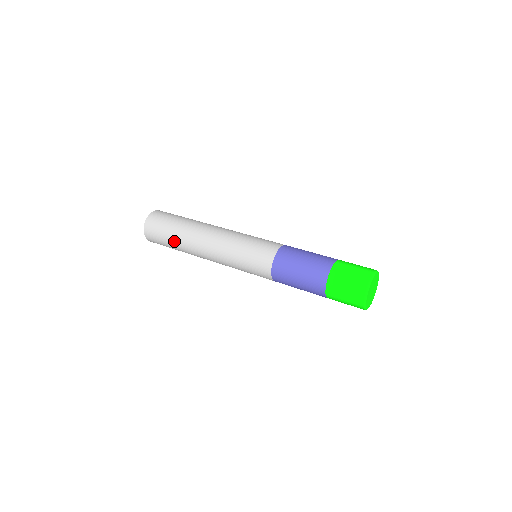
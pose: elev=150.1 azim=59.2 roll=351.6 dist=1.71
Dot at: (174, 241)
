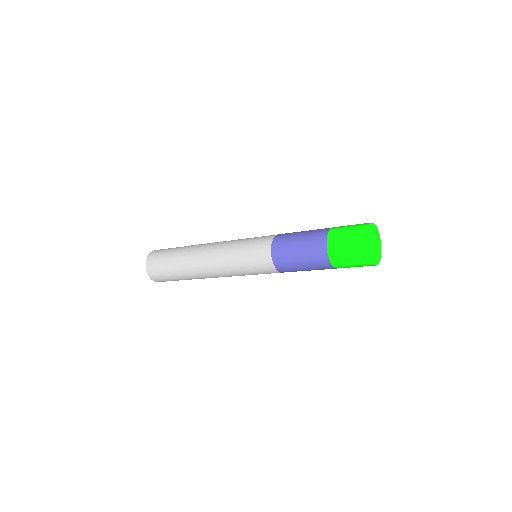
Dot at: (181, 248)
